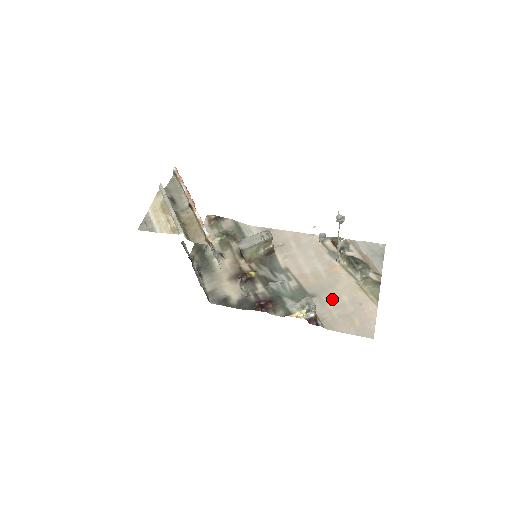
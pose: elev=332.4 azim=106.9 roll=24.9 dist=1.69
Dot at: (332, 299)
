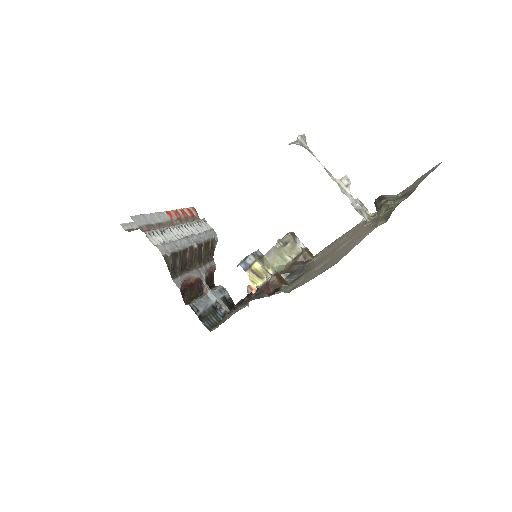
Dot at: (326, 258)
